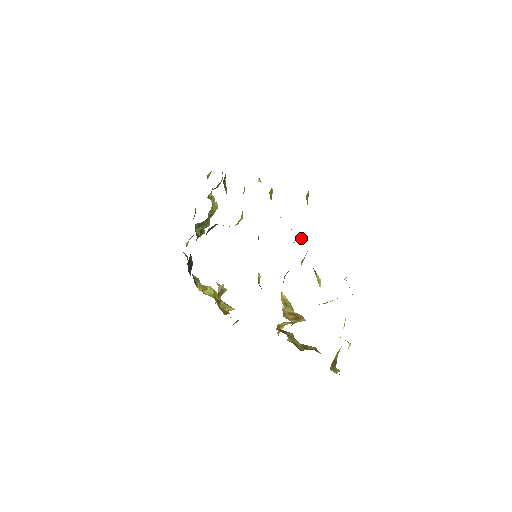
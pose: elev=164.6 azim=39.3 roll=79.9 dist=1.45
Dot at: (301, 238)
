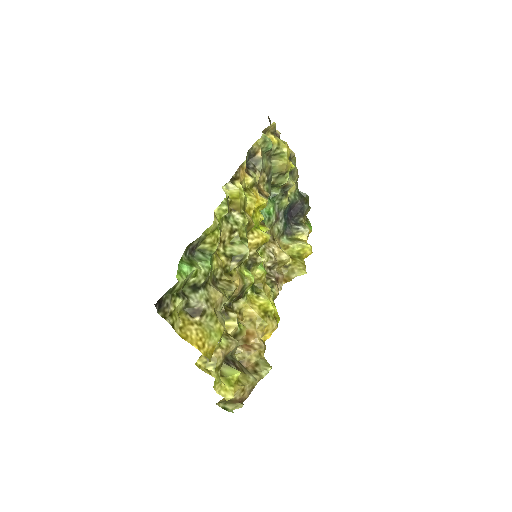
Dot at: (223, 278)
